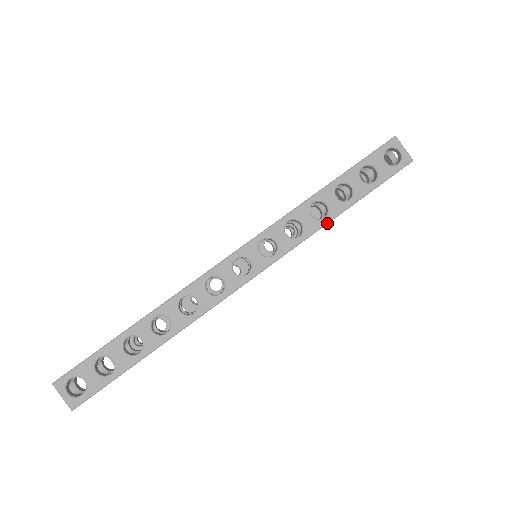
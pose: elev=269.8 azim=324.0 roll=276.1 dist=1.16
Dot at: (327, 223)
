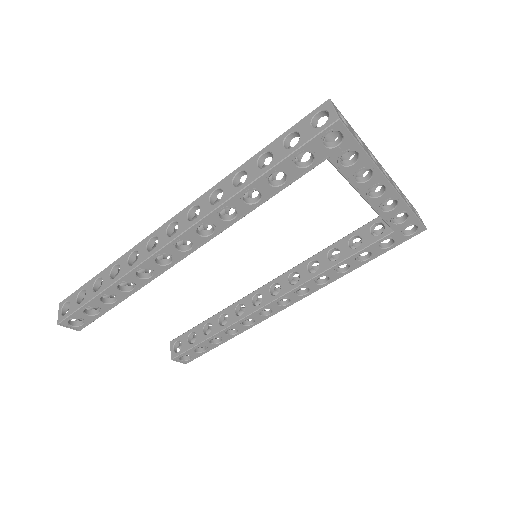
Dot at: (241, 190)
